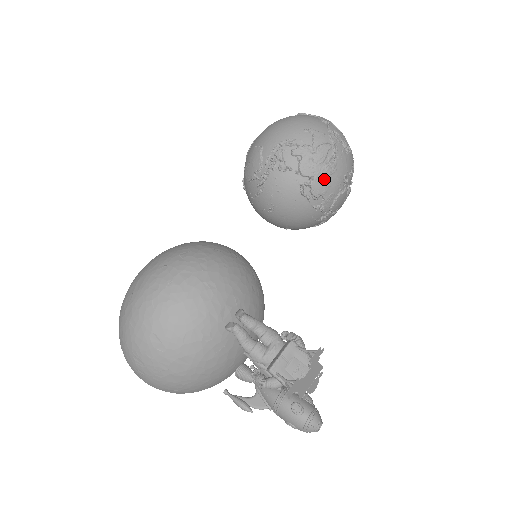
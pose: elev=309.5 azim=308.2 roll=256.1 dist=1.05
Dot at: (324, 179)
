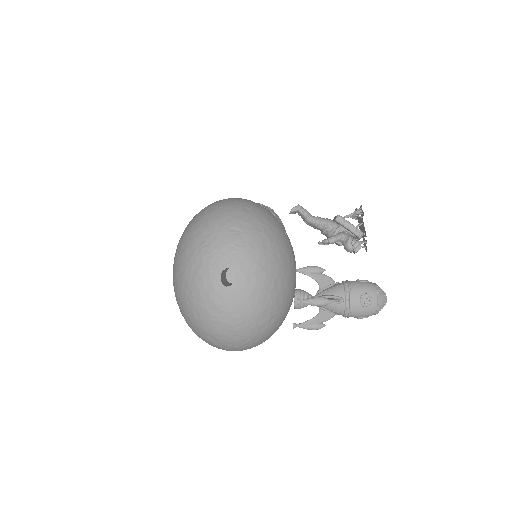
Dot at: (278, 218)
